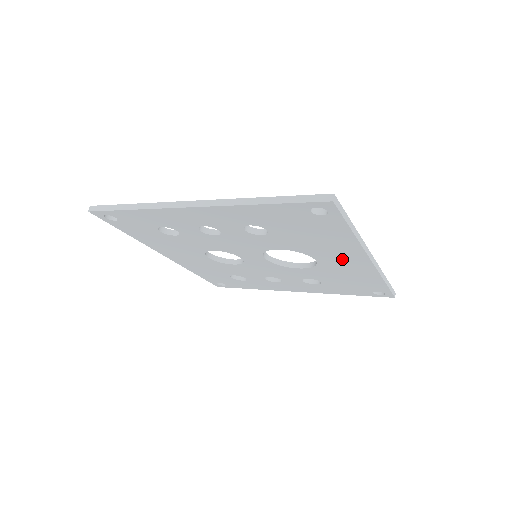
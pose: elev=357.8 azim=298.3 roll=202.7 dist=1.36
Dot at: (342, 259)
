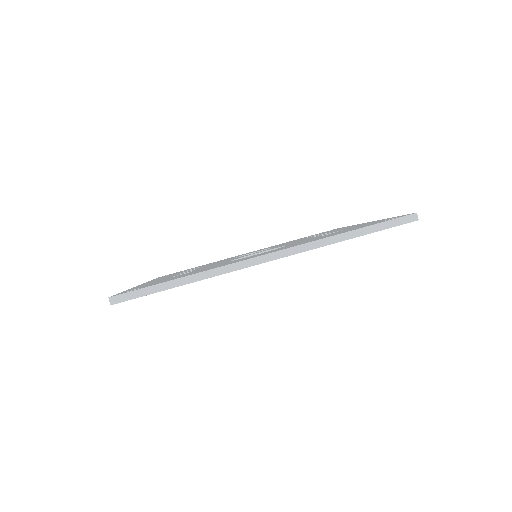
Dot at: occluded
